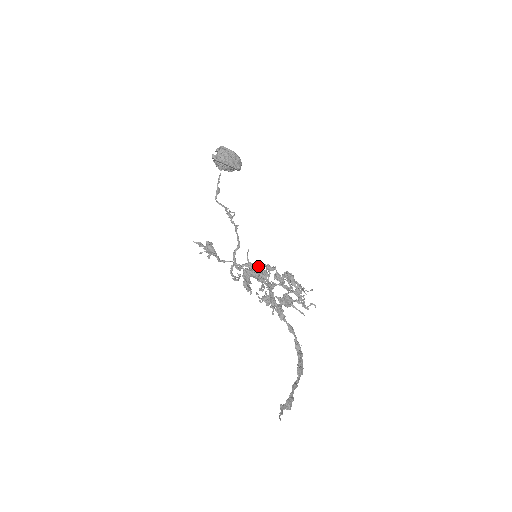
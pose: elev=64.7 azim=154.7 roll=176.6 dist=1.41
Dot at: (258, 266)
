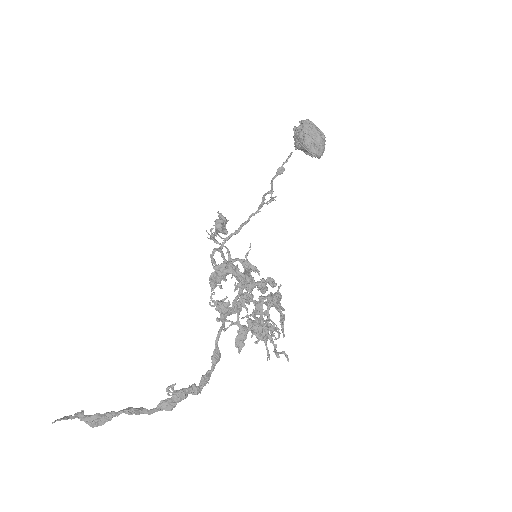
Dot at: (257, 271)
